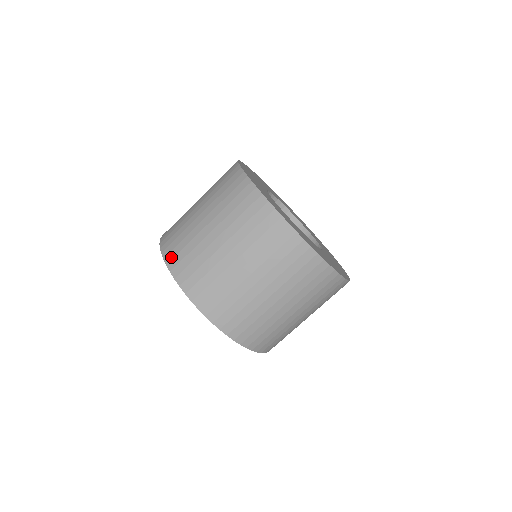
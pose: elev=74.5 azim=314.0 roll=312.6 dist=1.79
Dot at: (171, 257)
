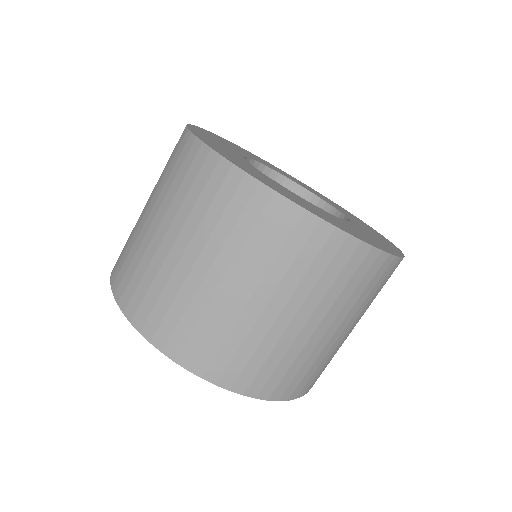
Dot at: (115, 275)
